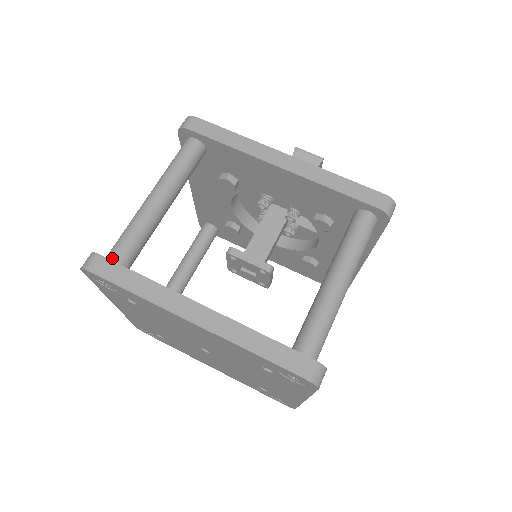
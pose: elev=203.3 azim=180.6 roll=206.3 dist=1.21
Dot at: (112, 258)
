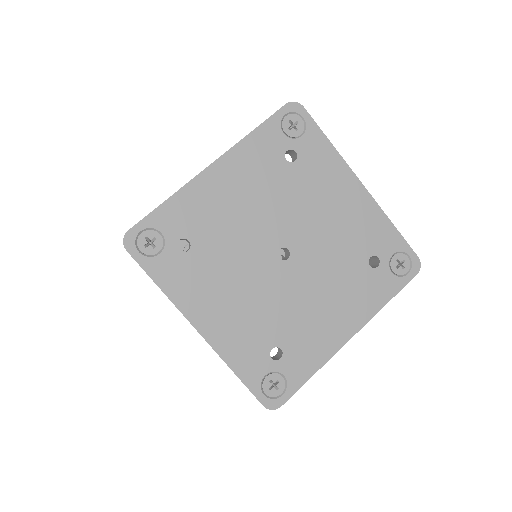
Dot at: occluded
